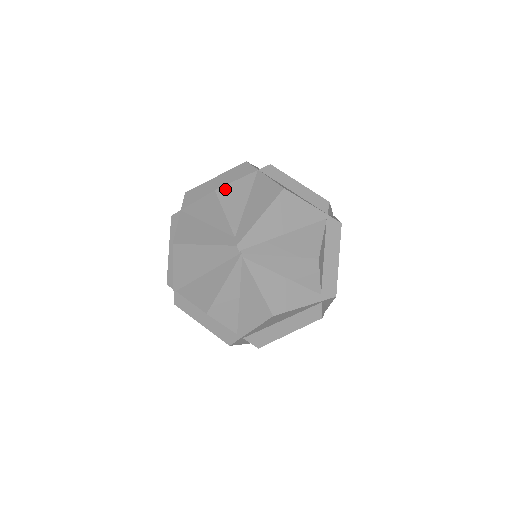
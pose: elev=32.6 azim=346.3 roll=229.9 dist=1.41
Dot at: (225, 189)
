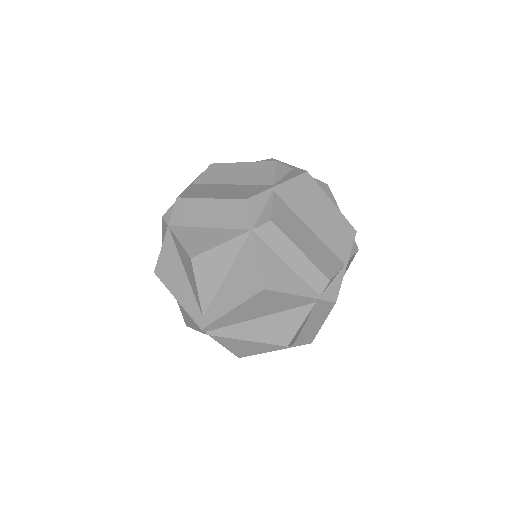
Dot at: (203, 257)
